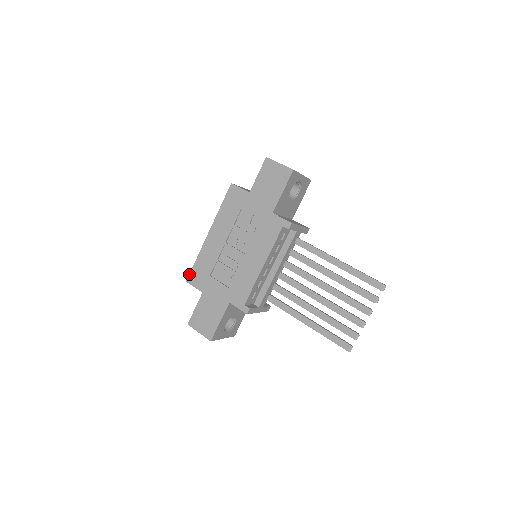
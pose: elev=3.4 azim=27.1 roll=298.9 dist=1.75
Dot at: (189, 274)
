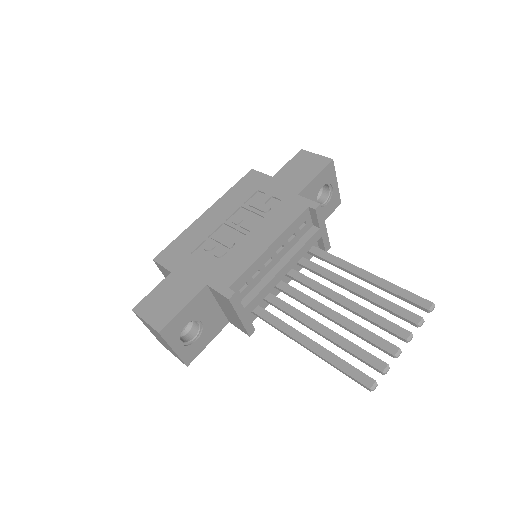
Dot at: (161, 251)
